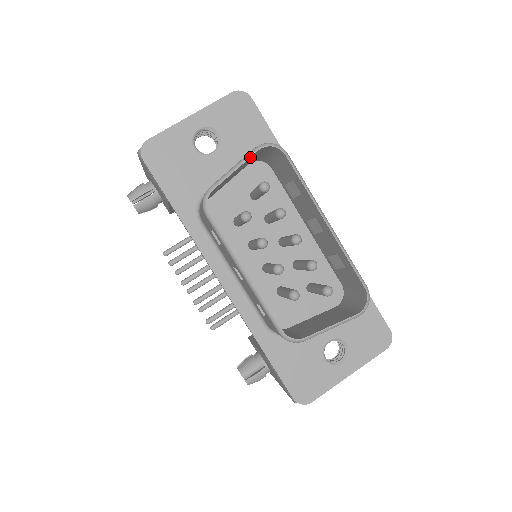
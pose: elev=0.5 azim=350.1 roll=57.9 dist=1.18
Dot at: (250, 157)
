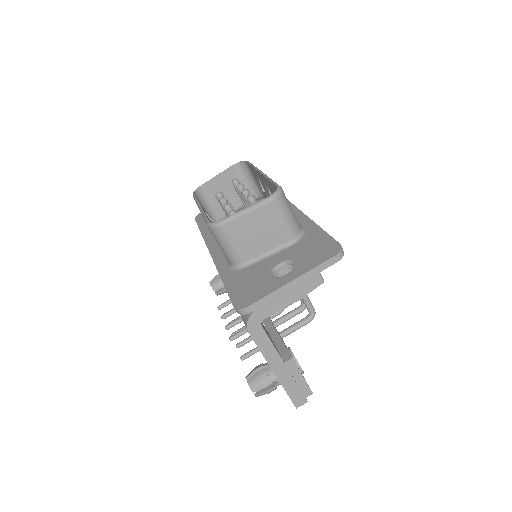
Dot at: (227, 169)
